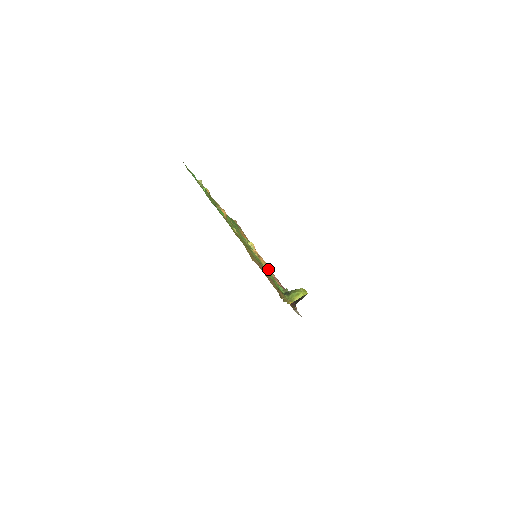
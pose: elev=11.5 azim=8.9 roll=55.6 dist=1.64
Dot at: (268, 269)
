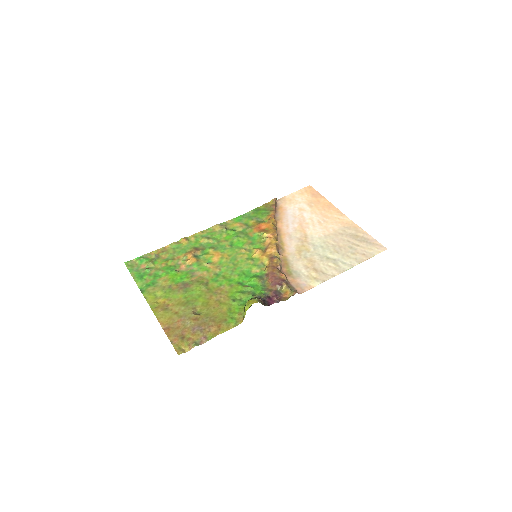
Dot at: (268, 263)
